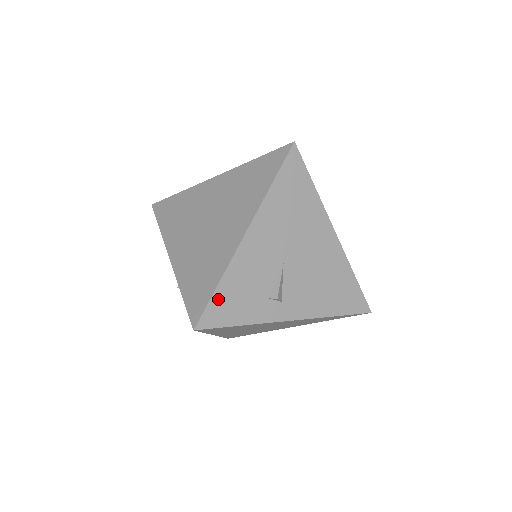
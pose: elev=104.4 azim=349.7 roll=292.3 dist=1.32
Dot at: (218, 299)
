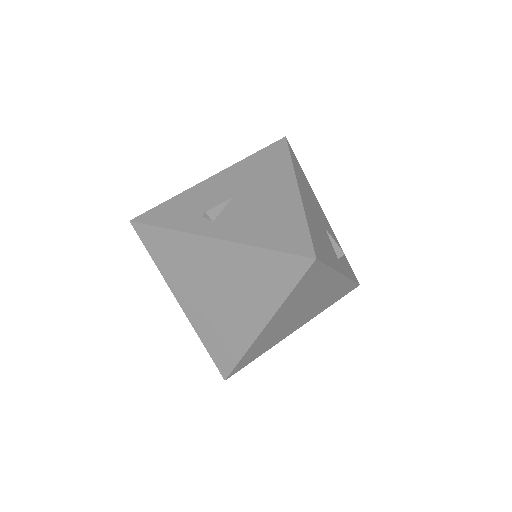
Dot at: (162, 208)
